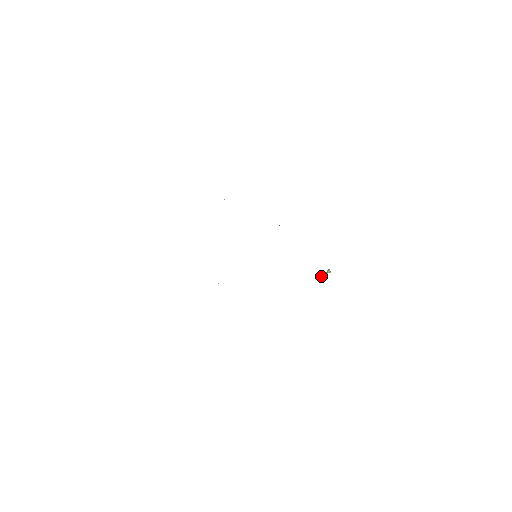
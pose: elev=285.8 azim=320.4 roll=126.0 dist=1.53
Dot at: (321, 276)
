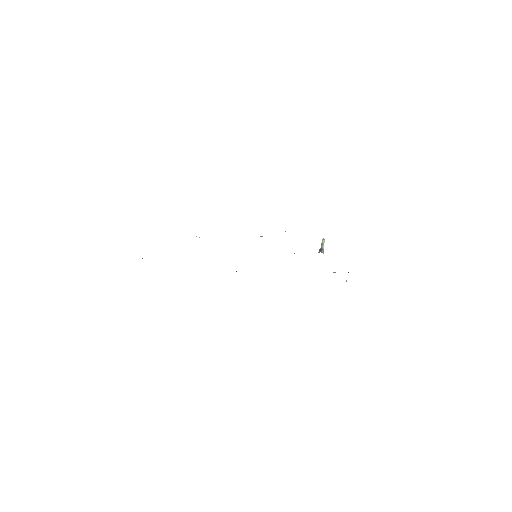
Dot at: occluded
